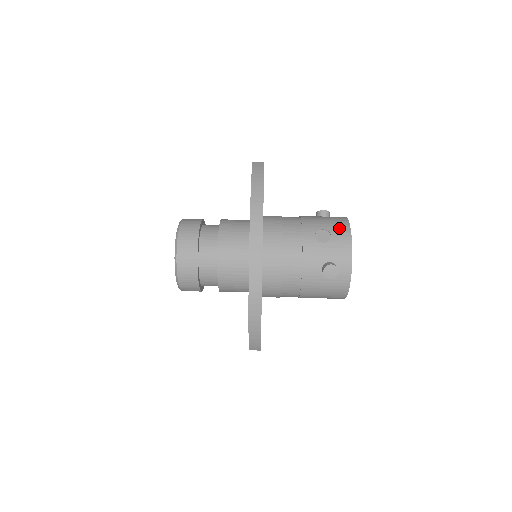
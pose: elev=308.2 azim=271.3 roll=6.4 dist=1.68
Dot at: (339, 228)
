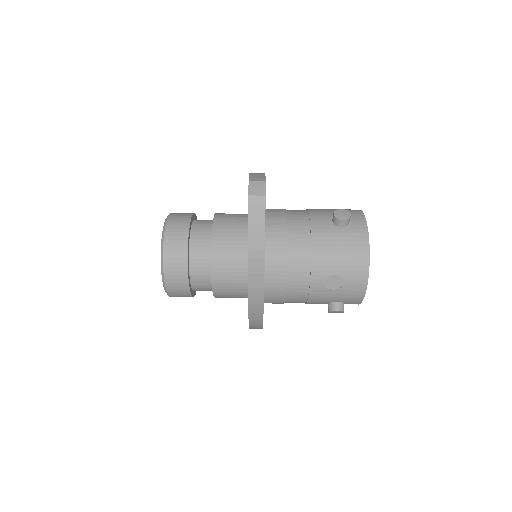
Dot at: (355, 273)
